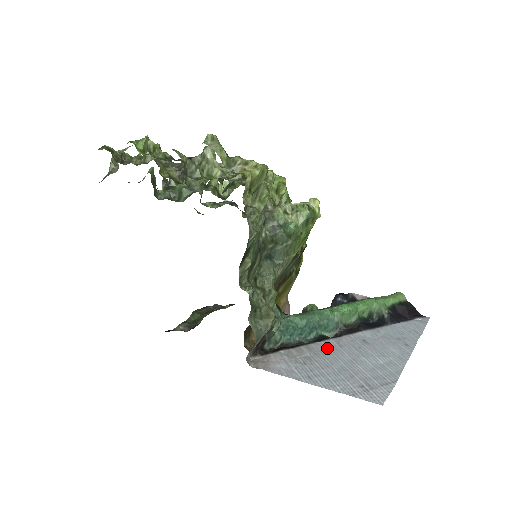
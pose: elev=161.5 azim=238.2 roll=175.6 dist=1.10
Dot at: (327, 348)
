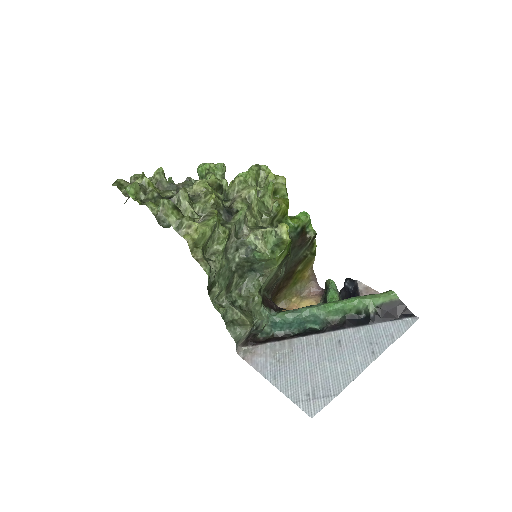
Dot at: (305, 346)
